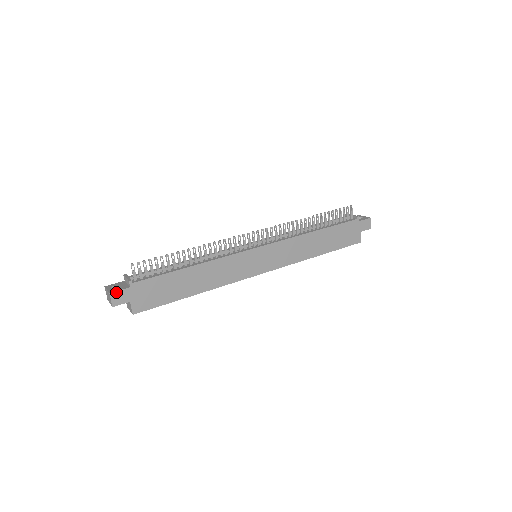
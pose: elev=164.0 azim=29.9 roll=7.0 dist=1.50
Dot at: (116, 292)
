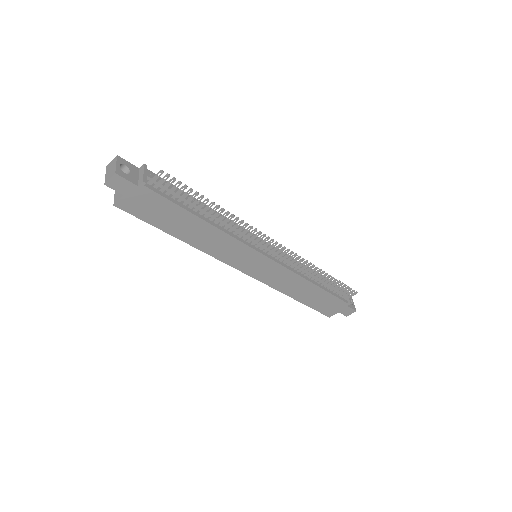
Dot at: (122, 178)
